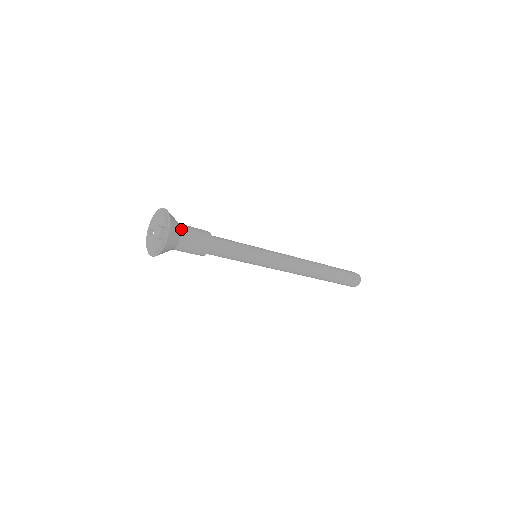
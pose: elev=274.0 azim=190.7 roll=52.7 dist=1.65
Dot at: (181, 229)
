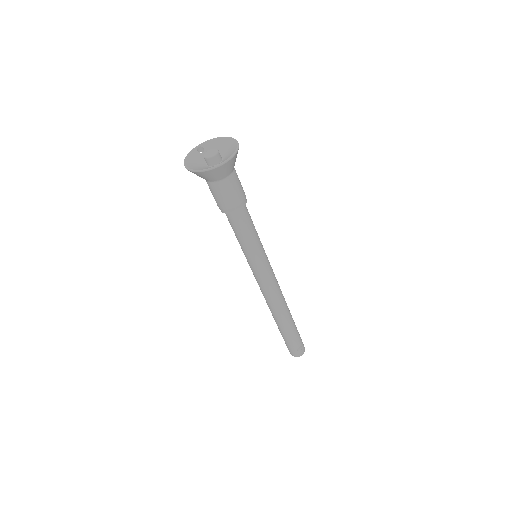
Dot at: (233, 171)
